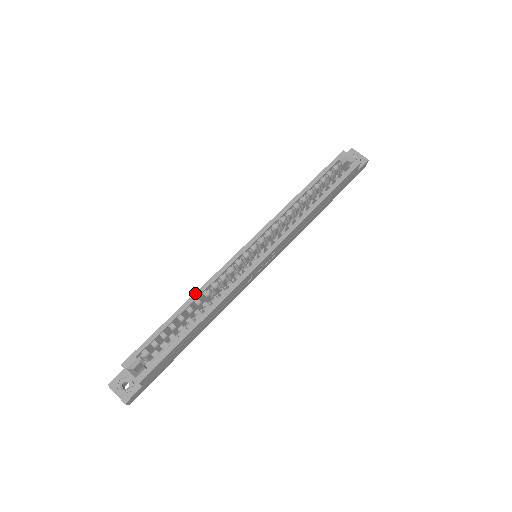
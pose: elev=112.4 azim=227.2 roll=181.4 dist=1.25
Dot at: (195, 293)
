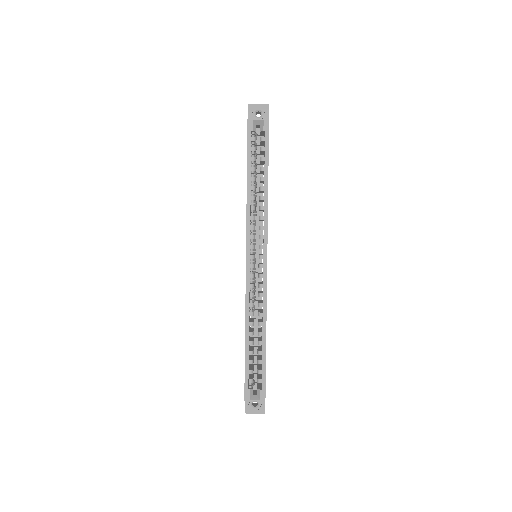
Dot at: (245, 321)
